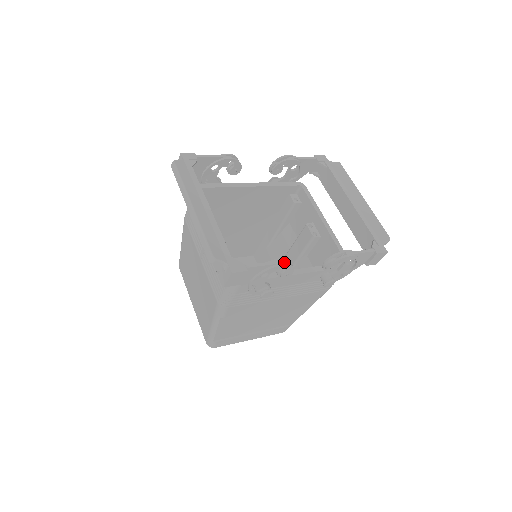
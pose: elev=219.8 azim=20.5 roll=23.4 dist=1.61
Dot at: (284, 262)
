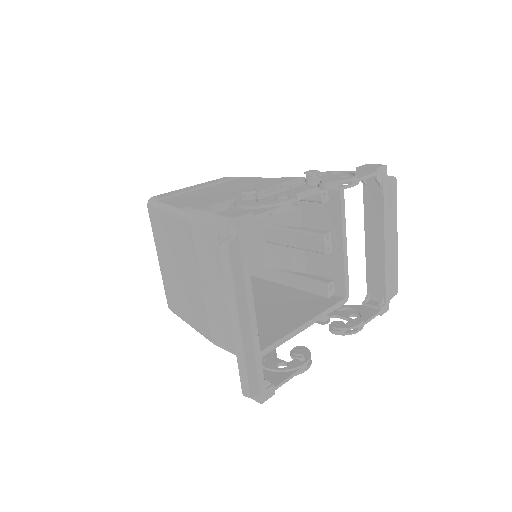
Dot at: (306, 360)
